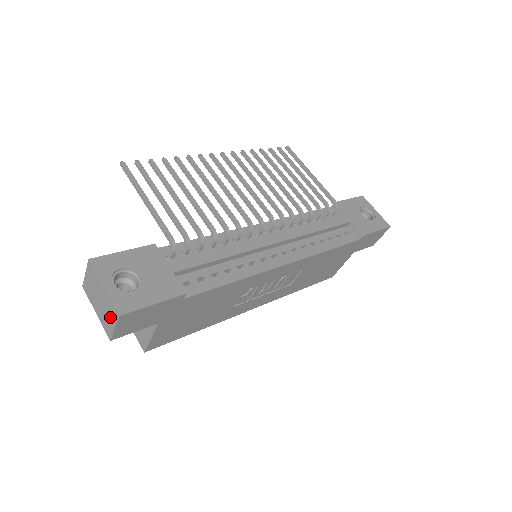
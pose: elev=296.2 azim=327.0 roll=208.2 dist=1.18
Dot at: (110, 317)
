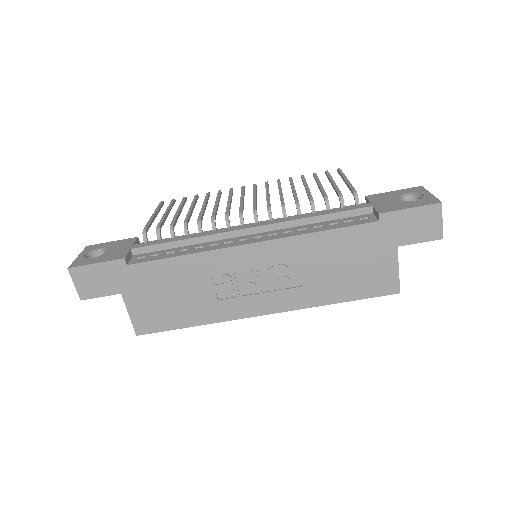
Dot at: occluded
